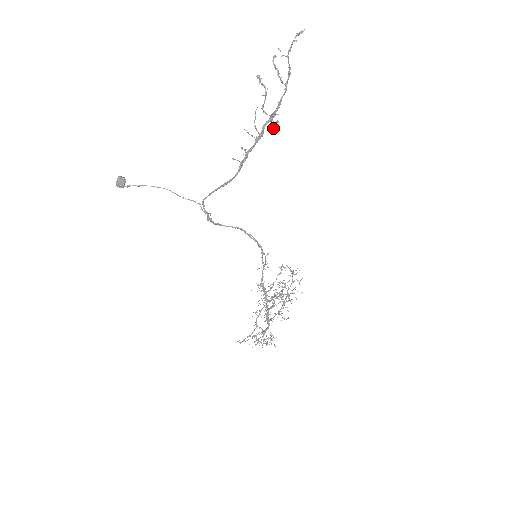
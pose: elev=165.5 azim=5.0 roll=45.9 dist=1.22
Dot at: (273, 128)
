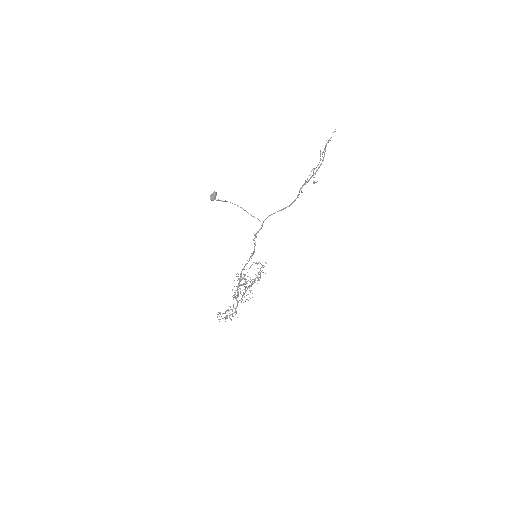
Dot at: (316, 182)
